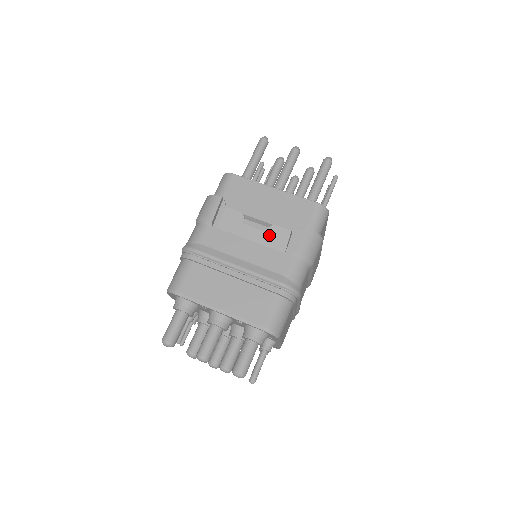
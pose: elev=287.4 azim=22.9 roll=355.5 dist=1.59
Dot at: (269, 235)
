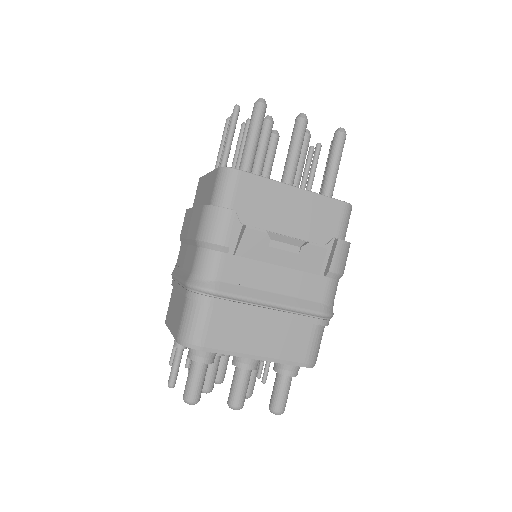
Dot at: (301, 257)
